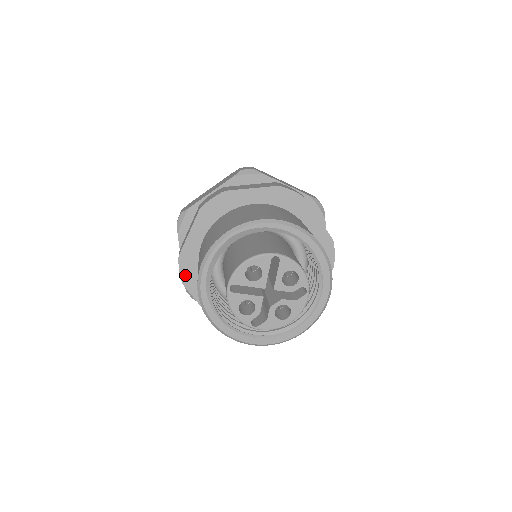
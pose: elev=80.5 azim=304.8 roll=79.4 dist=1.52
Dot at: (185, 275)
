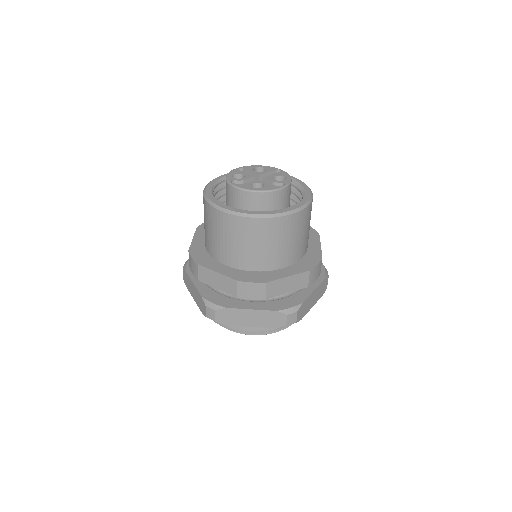
Dot at: occluded
